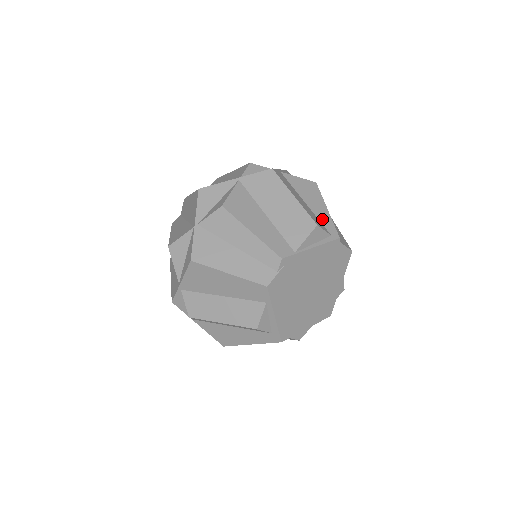
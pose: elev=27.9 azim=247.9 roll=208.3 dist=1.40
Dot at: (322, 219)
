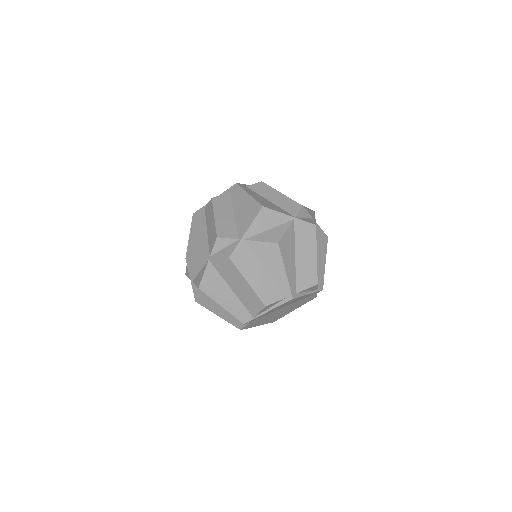
Dot at: (279, 284)
